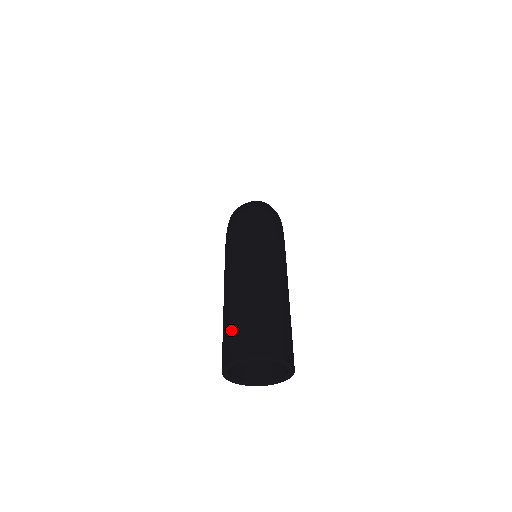
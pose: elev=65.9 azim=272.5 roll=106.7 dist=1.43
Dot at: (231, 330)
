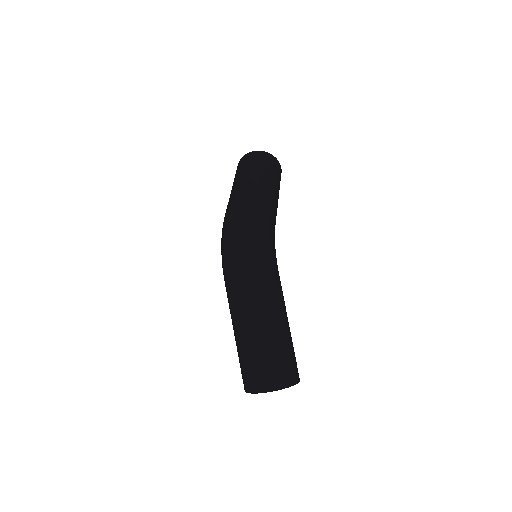
Dot at: (242, 366)
